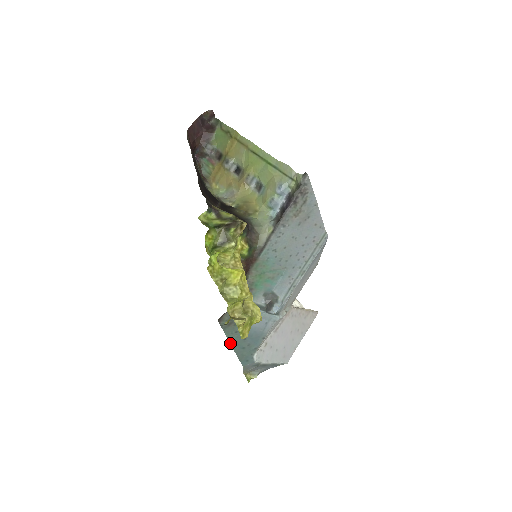
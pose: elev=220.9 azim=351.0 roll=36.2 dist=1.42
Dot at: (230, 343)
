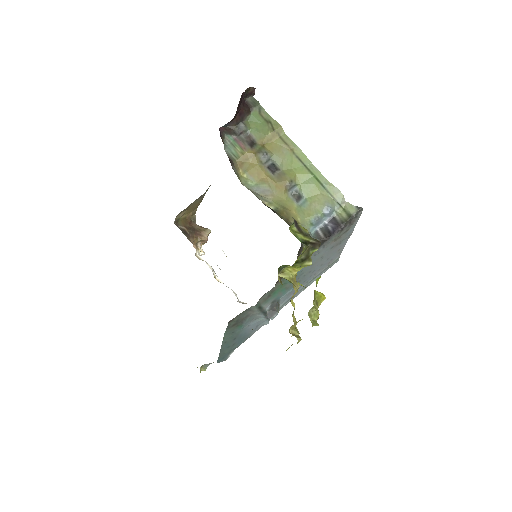
Dot at: (222, 342)
